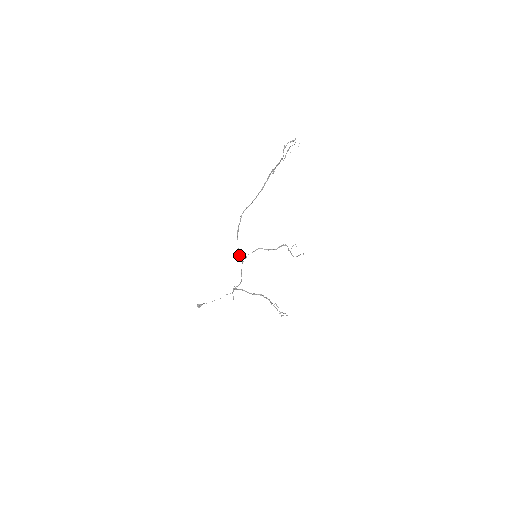
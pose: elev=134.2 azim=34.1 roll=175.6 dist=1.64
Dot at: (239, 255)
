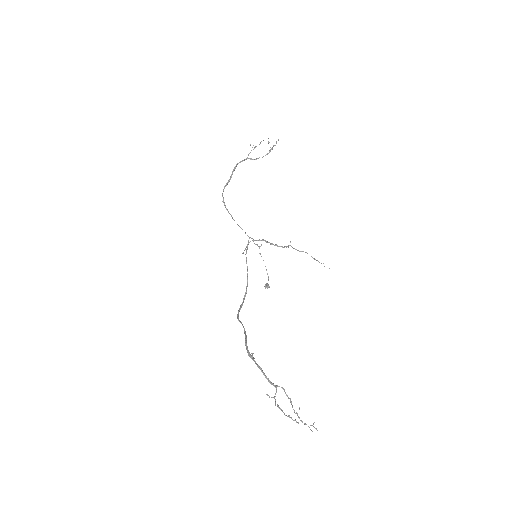
Dot at: (247, 273)
